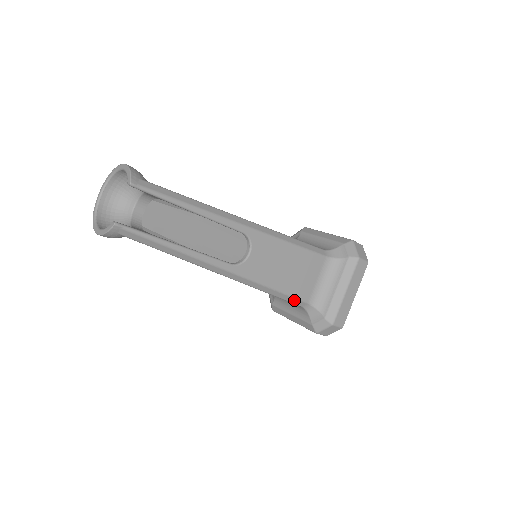
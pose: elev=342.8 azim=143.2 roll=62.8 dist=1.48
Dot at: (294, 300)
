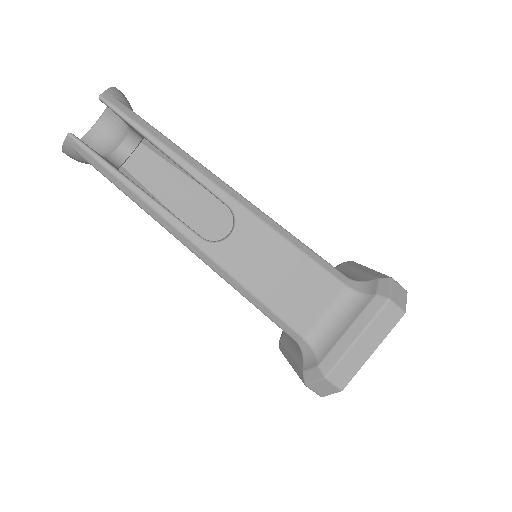
Dot at: (284, 325)
